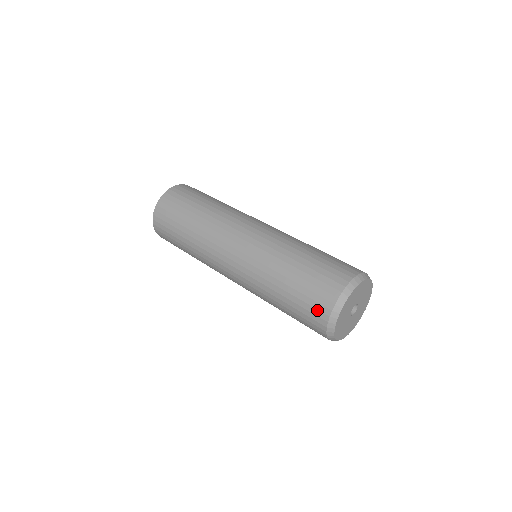
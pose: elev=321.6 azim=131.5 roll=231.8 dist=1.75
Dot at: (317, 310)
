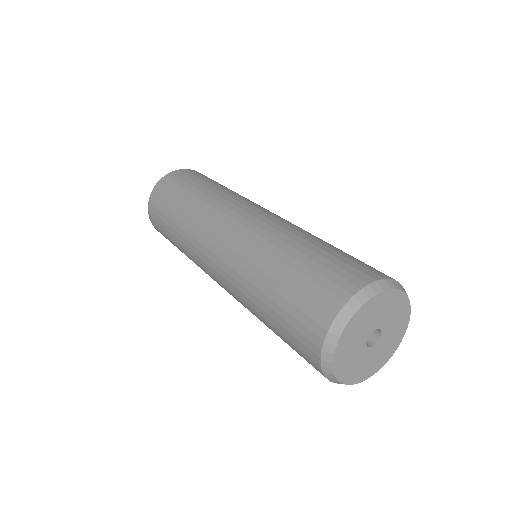
Dot at: (328, 293)
